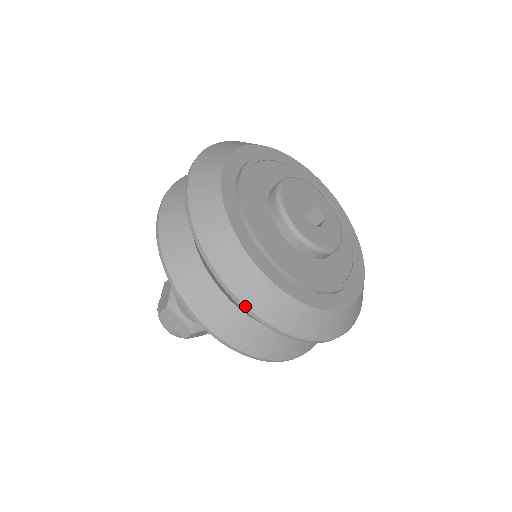
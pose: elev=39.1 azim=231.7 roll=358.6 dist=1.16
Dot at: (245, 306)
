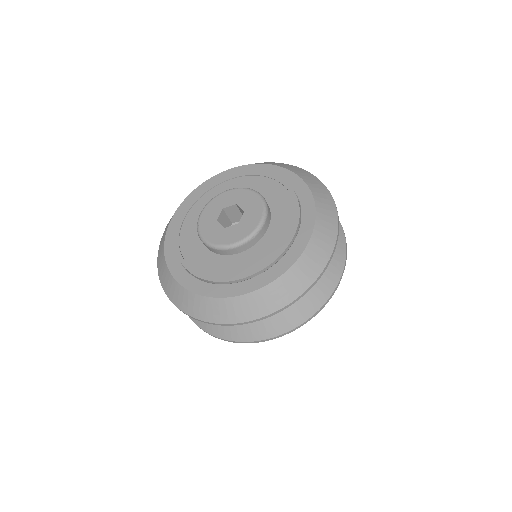
Dot at: (212, 323)
